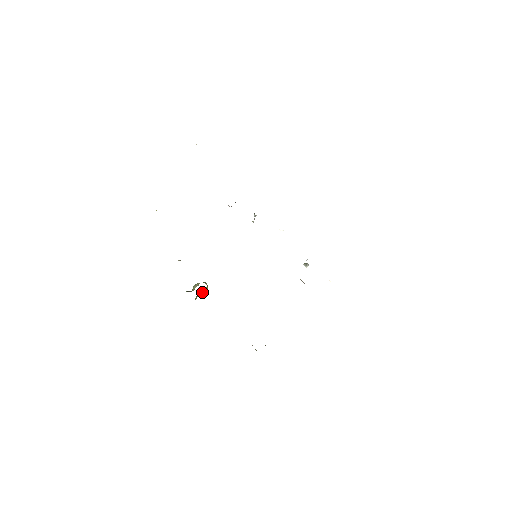
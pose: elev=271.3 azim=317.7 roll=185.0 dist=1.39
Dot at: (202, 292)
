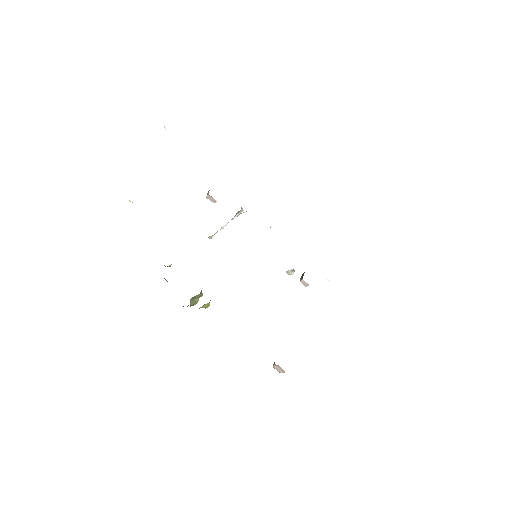
Dot at: (202, 307)
